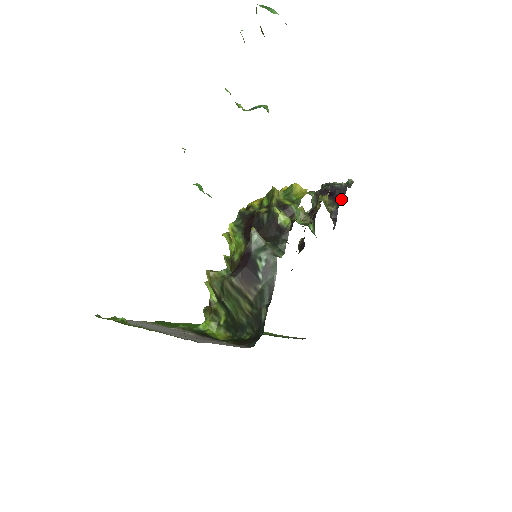
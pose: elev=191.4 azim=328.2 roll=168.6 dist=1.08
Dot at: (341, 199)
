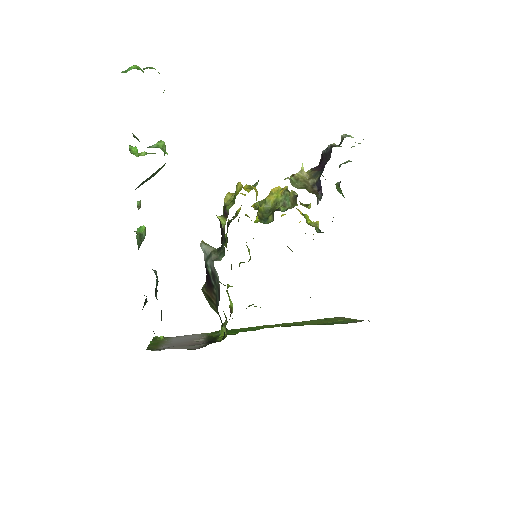
Dot at: occluded
